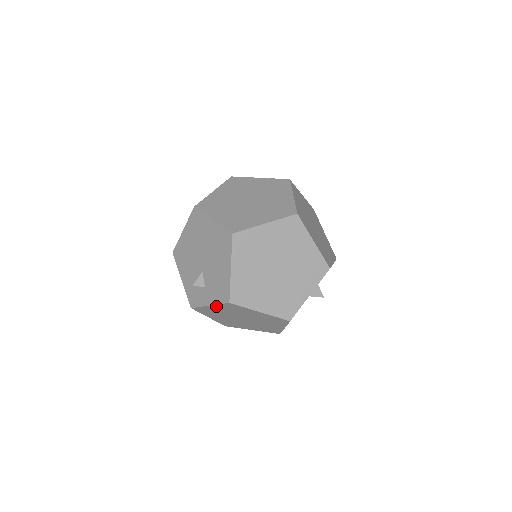
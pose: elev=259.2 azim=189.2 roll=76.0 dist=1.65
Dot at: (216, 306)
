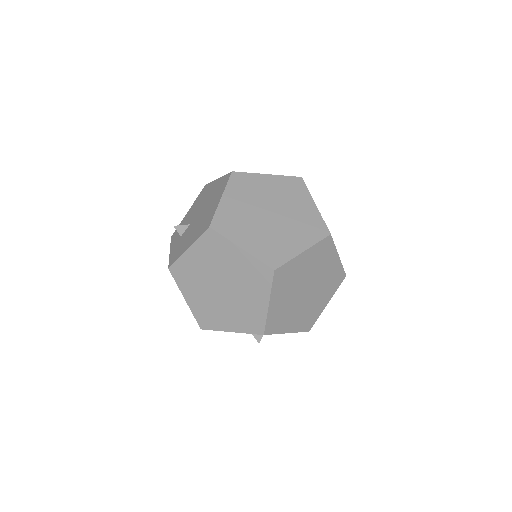
Dot at: occluded
